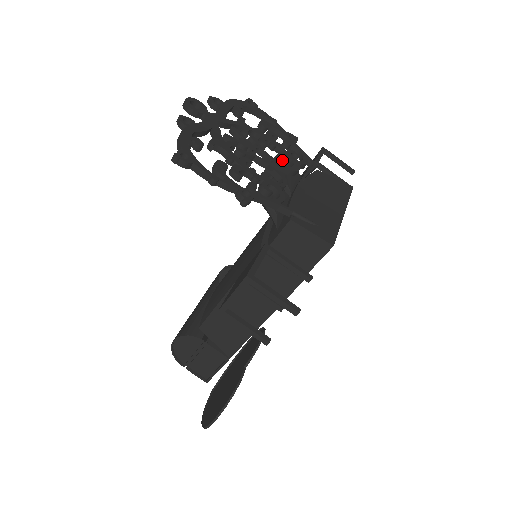
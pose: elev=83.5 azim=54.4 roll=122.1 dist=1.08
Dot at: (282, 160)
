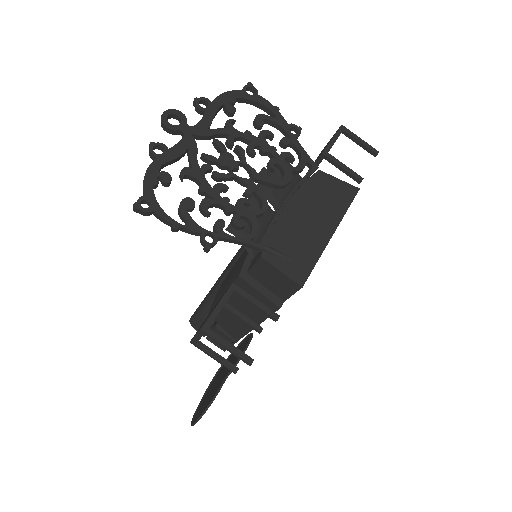
Dot at: (271, 170)
